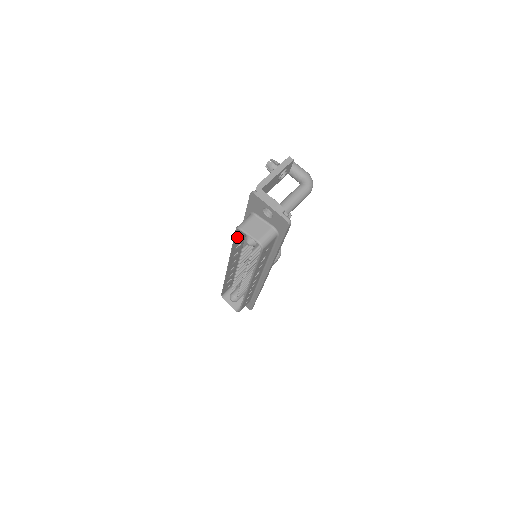
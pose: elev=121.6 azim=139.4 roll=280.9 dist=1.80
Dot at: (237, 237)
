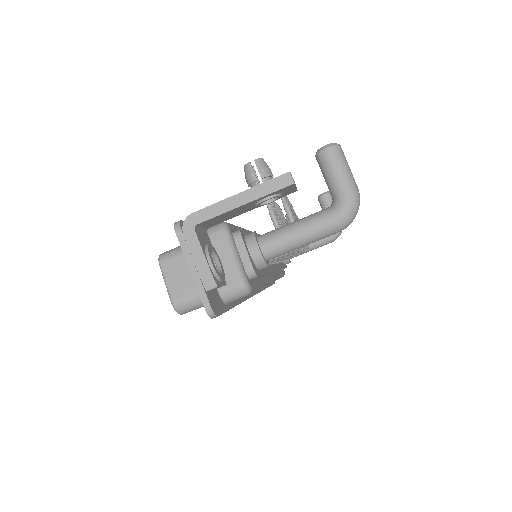
Dot at: occluded
